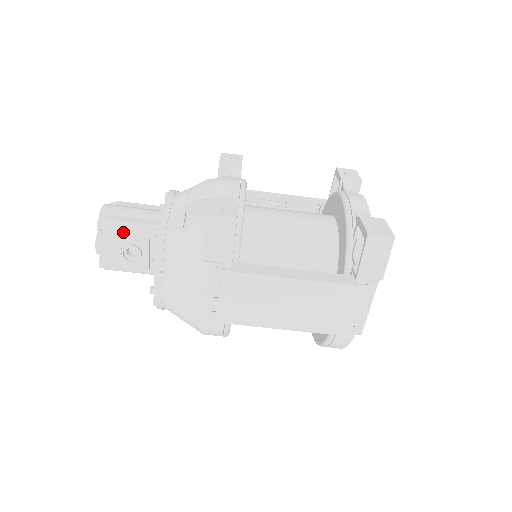
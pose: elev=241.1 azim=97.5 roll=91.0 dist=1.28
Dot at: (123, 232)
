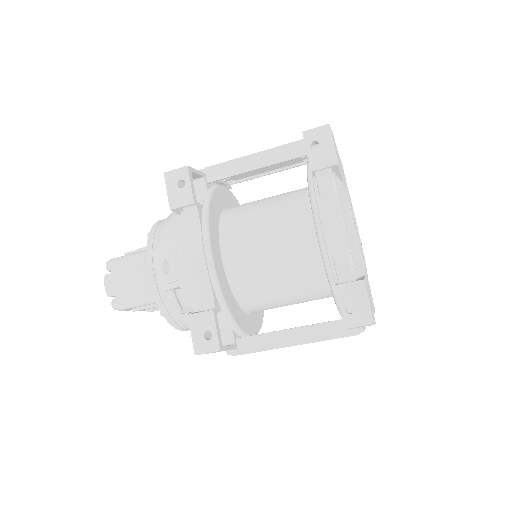
Dot at: (137, 307)
